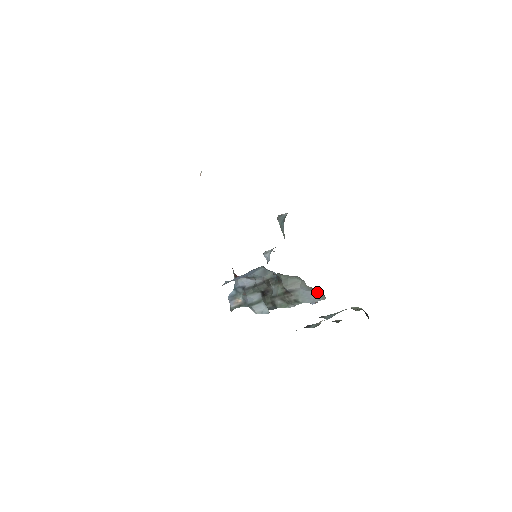
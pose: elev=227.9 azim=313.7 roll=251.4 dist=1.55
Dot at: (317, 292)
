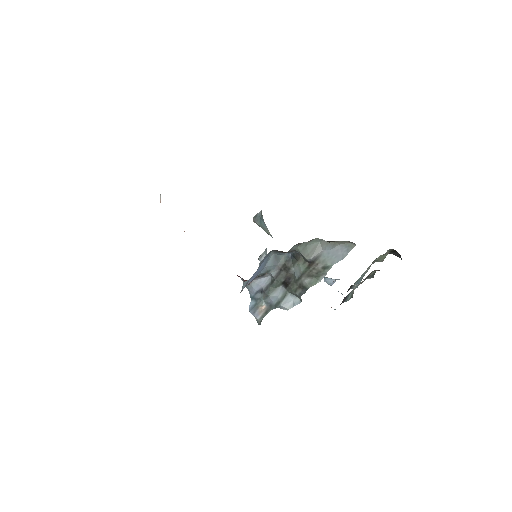
Dot at: (342, 244)
